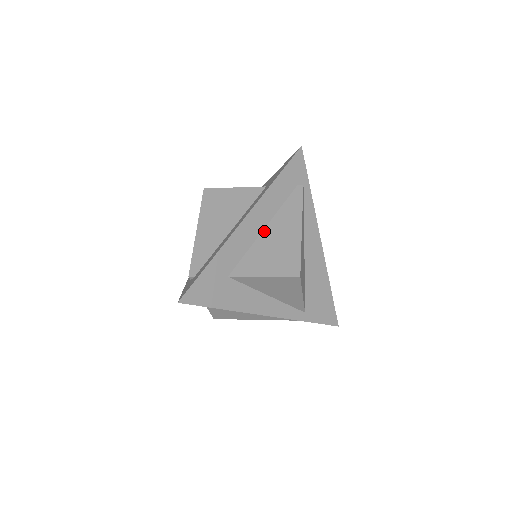
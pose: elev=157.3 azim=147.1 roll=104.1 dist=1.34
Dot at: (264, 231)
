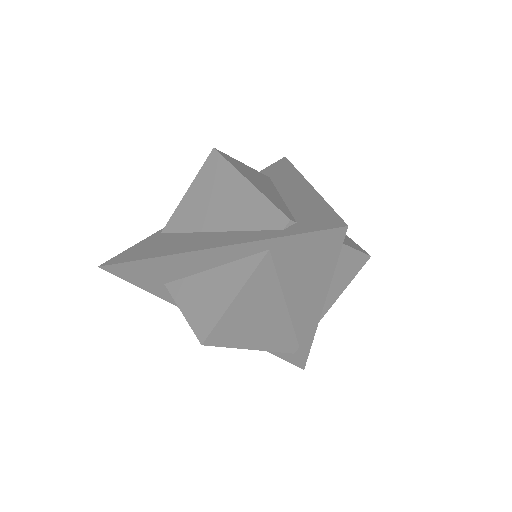
Dot at: occluded
